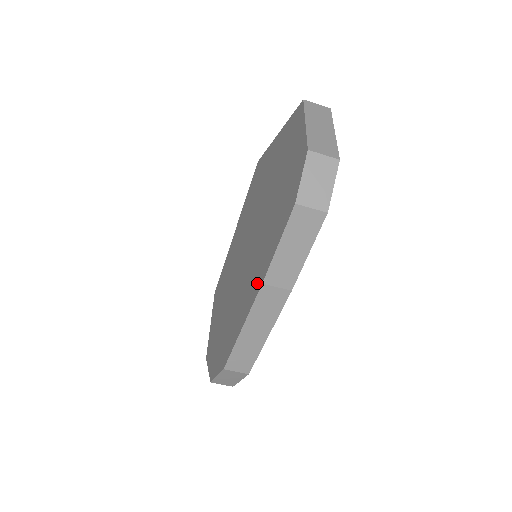
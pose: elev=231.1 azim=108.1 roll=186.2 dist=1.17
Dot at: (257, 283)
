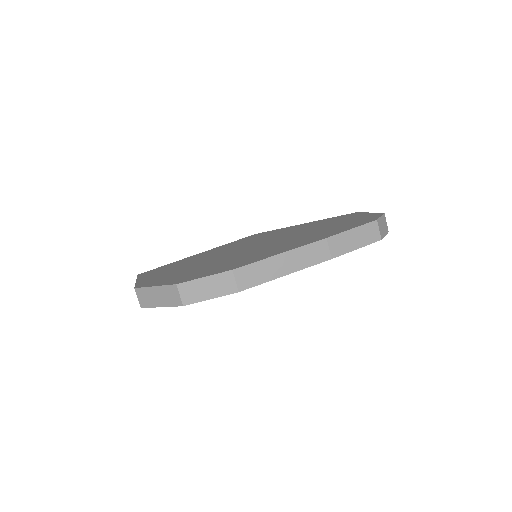
Dot at: (312, 240)
